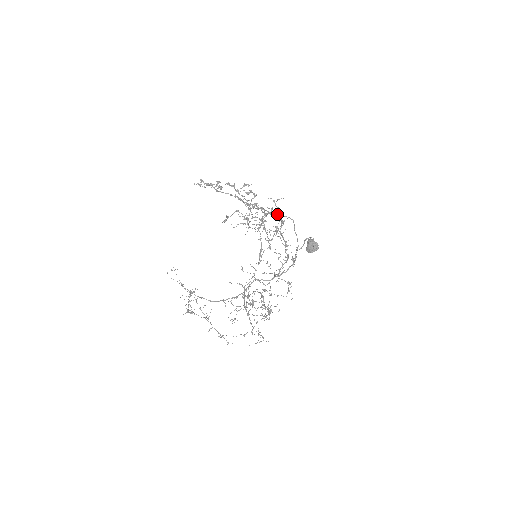
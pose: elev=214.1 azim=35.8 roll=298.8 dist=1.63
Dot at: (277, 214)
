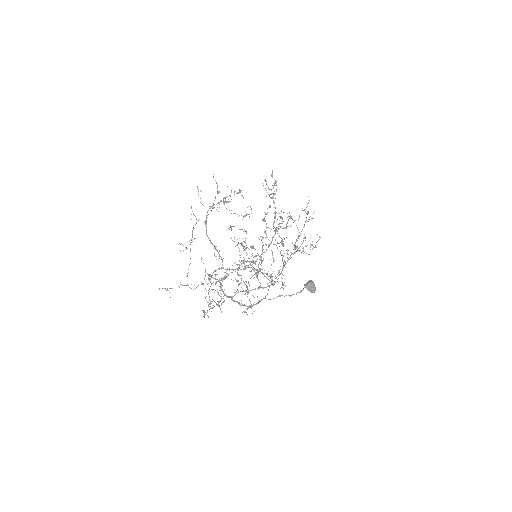
Dot at: occluded
